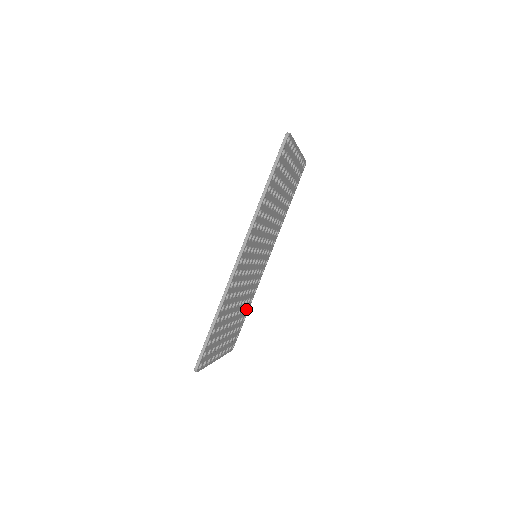
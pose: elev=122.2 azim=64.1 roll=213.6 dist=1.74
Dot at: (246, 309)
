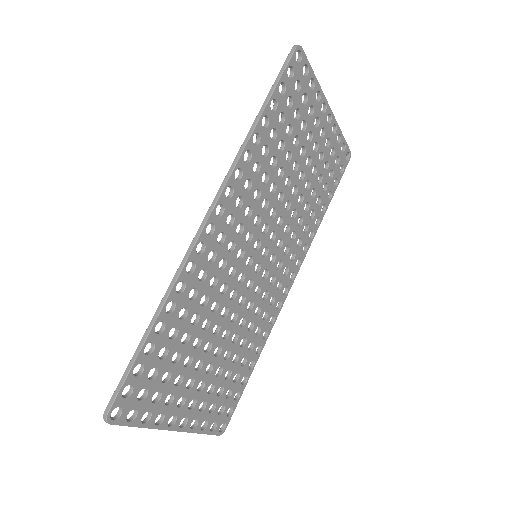
Dot at: (247, 361)
